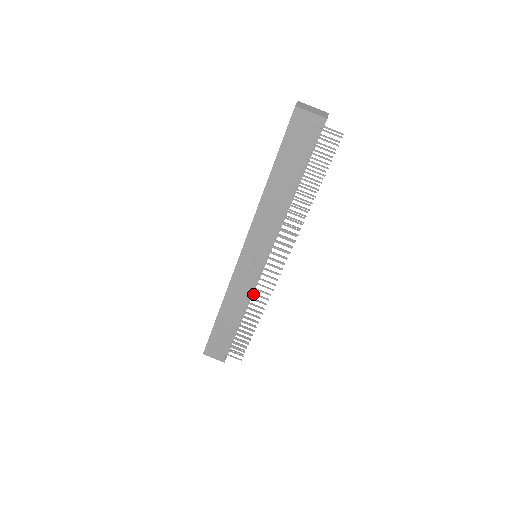
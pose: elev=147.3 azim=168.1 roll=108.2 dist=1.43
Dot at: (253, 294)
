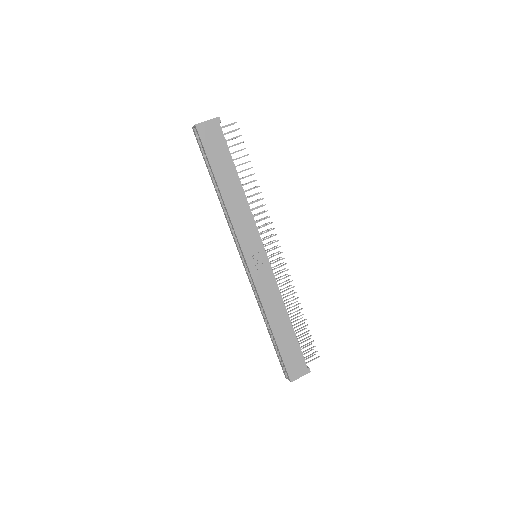
Dot at: occluded
